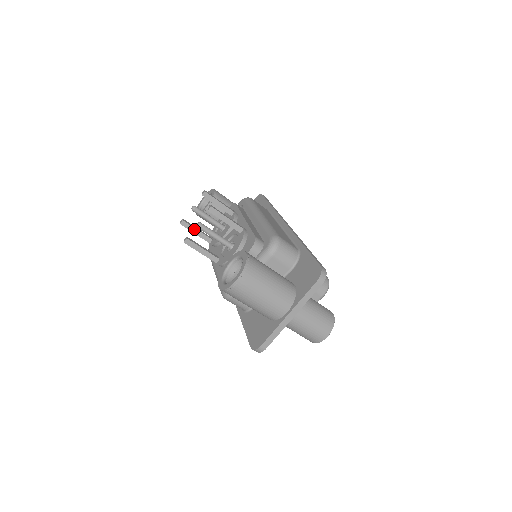
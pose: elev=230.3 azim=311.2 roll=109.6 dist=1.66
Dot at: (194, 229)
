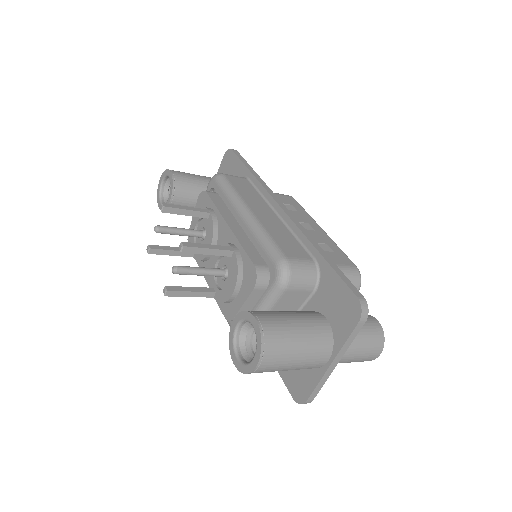
Dot at: (167, 251)
